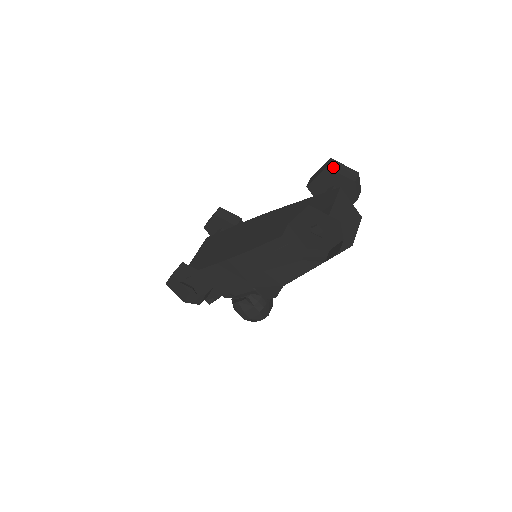
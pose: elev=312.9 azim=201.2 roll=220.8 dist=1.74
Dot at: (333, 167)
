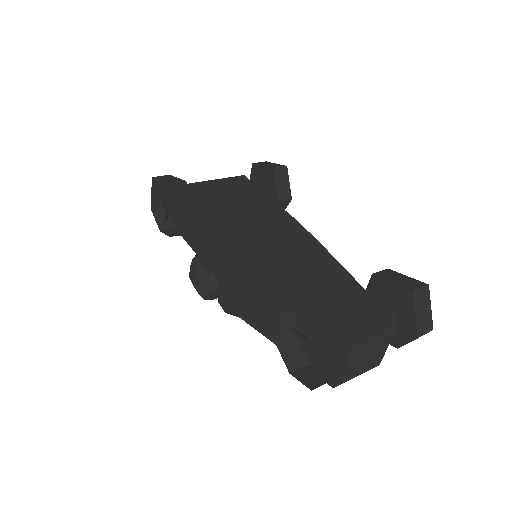
Dot at: (418, 298)
